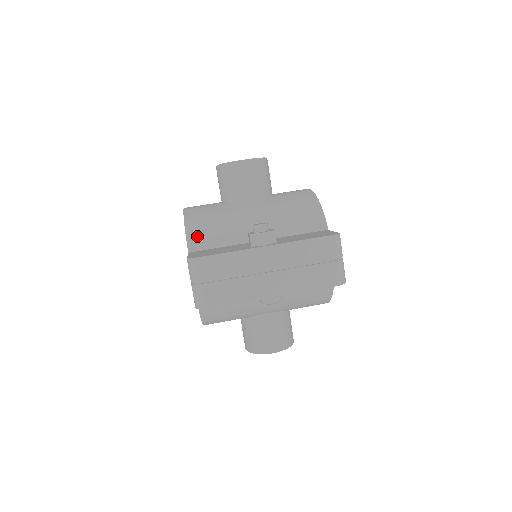
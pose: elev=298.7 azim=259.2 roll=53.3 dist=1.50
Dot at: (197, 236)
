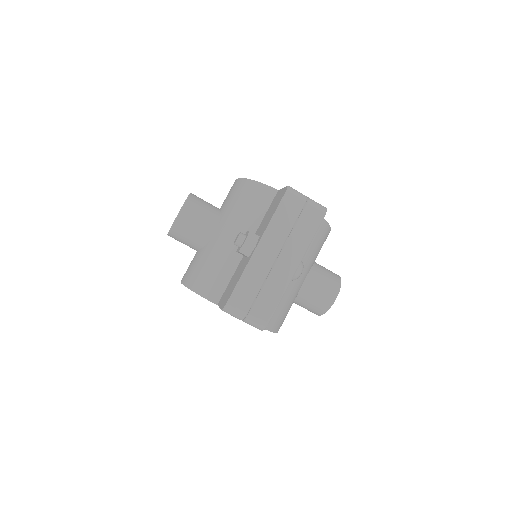
Dot at: (210, 289)
